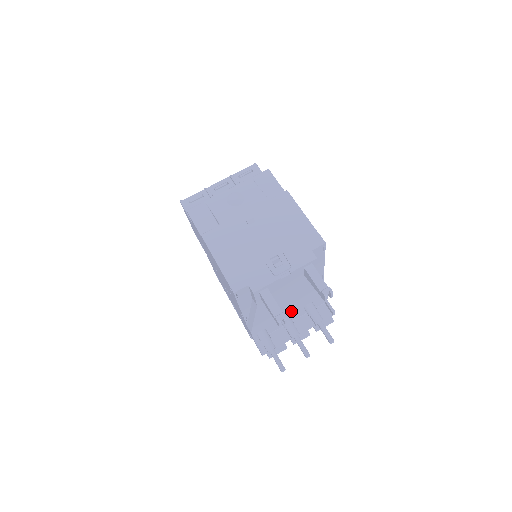
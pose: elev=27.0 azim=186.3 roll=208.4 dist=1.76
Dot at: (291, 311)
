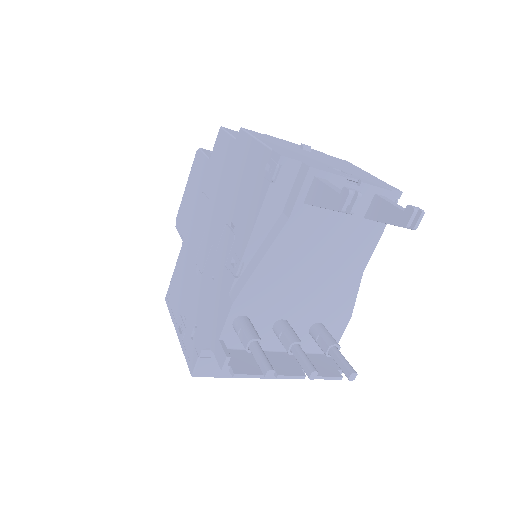
Dot at: (297, 313)
